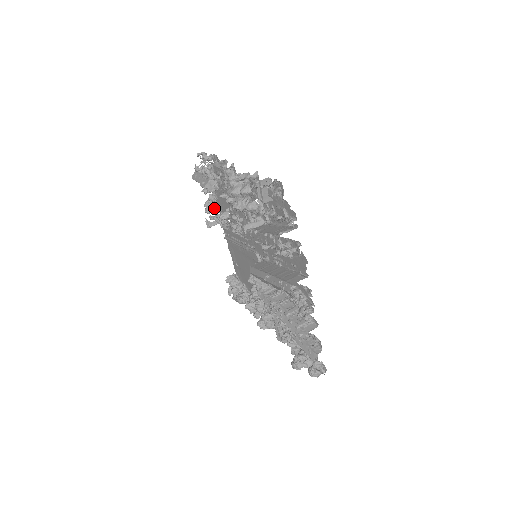
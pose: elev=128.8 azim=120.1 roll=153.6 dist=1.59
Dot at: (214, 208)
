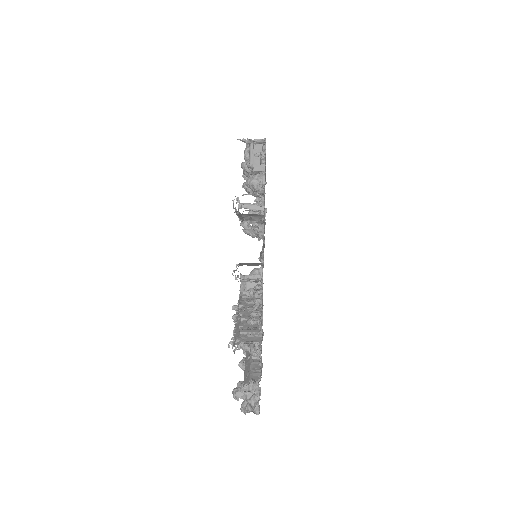
Dot at: occluded
